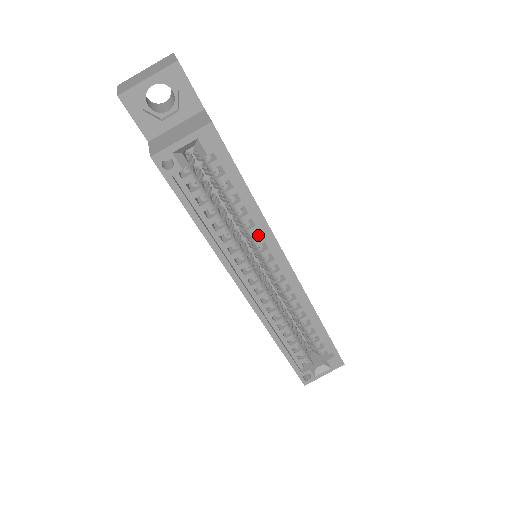
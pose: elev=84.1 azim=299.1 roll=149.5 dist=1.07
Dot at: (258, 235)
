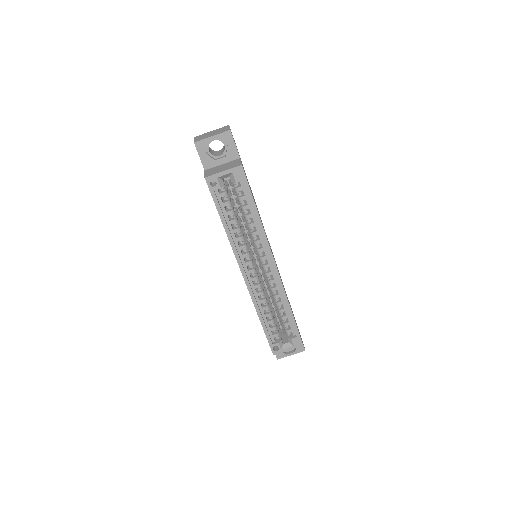
Dot at: (258, 238)
